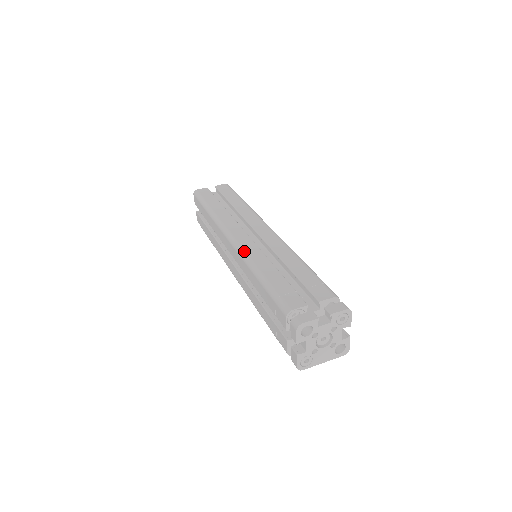
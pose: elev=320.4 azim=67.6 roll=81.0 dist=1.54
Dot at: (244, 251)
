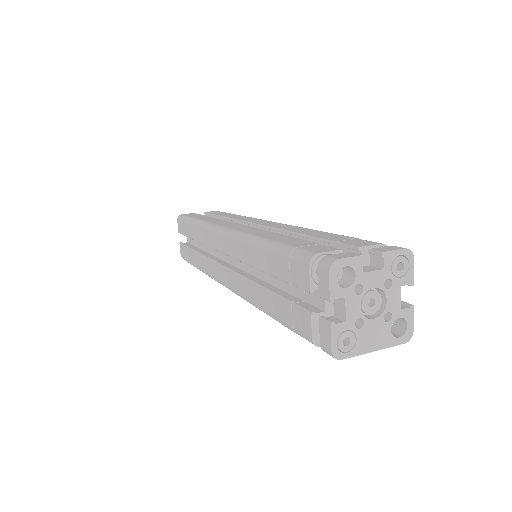
Dot at: (240, 231)
